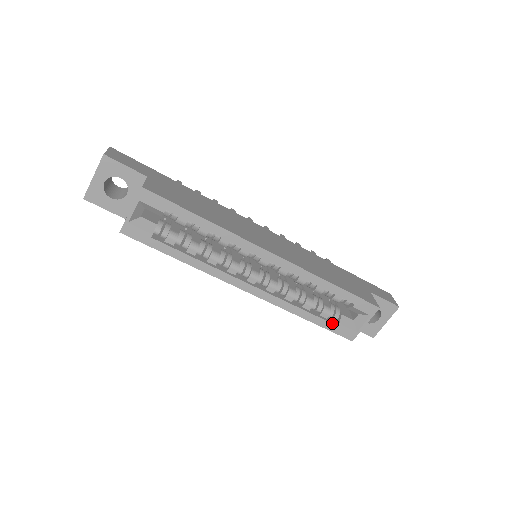
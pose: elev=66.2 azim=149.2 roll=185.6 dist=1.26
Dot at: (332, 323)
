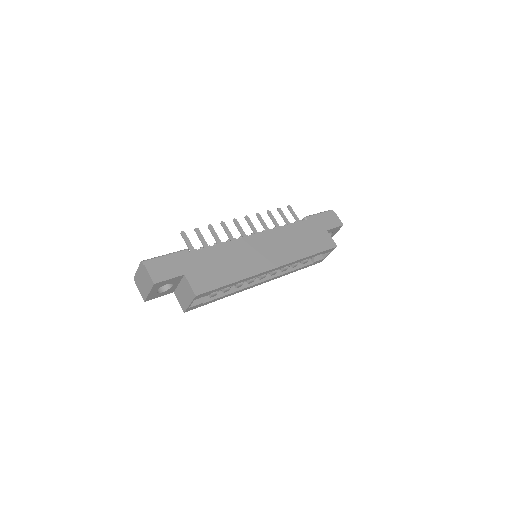
Dot at: (310, 264)
